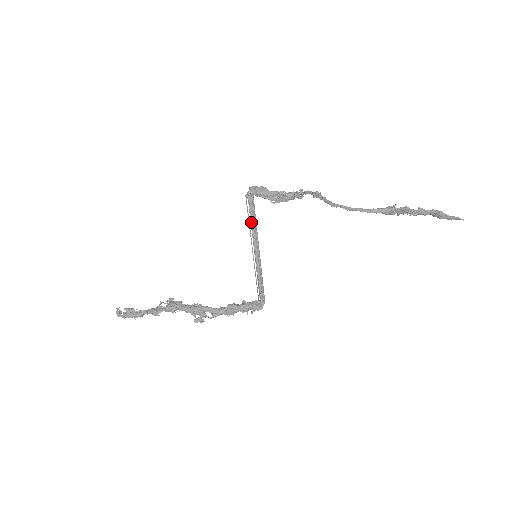
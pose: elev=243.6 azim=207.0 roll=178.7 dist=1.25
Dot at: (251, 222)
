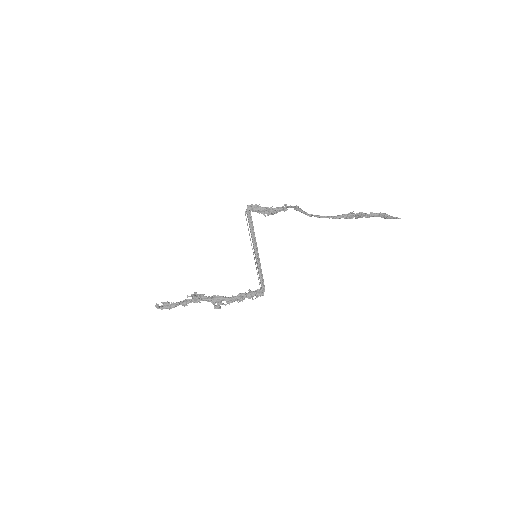
Dot at: (250, 231)
